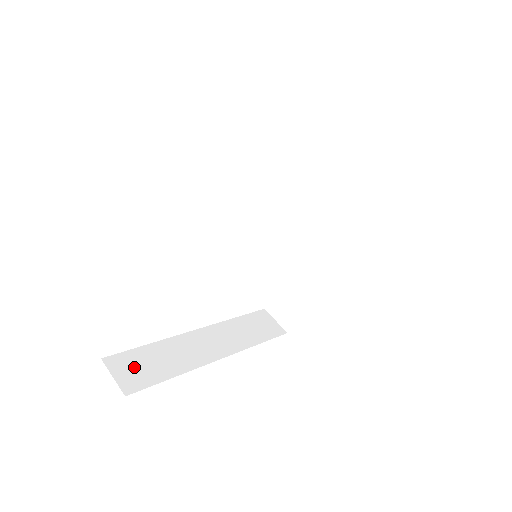
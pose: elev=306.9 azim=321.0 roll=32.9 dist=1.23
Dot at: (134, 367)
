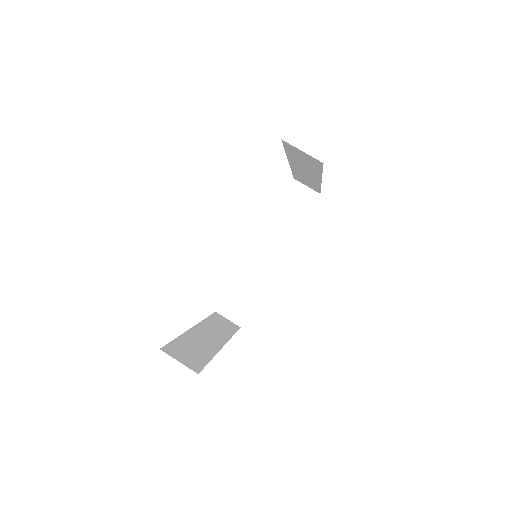
Dot at: (234, 306)
